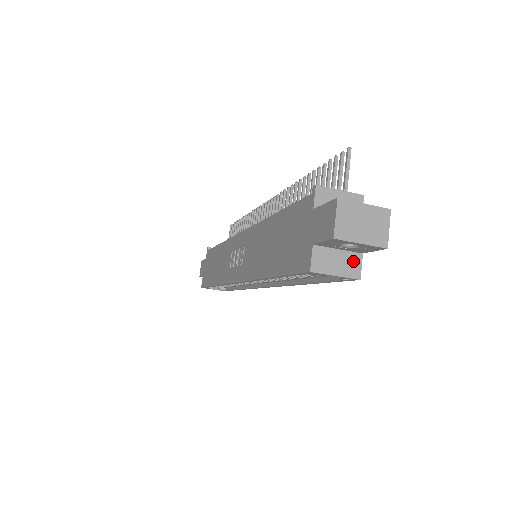
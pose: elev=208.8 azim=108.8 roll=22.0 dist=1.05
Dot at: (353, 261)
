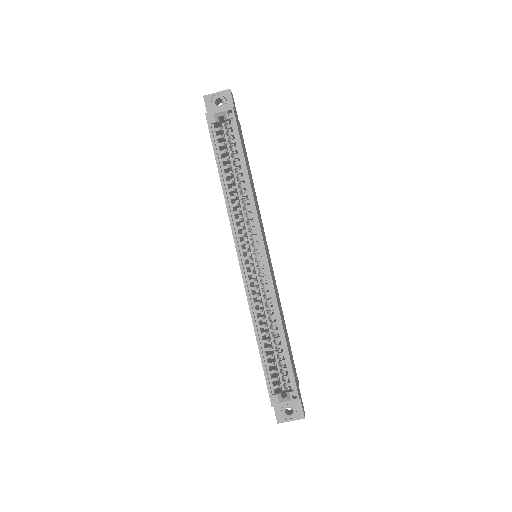
Dot at: (229, 110)
